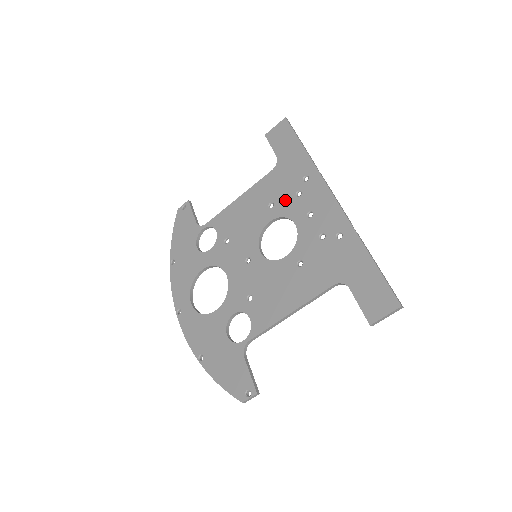
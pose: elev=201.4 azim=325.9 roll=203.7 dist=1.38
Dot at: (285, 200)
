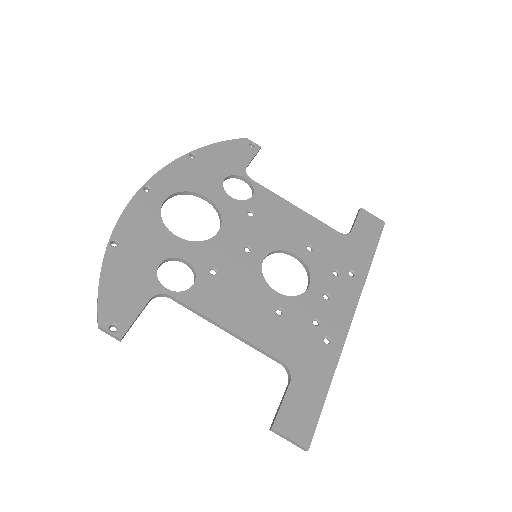
Dot at: (323, 261)
